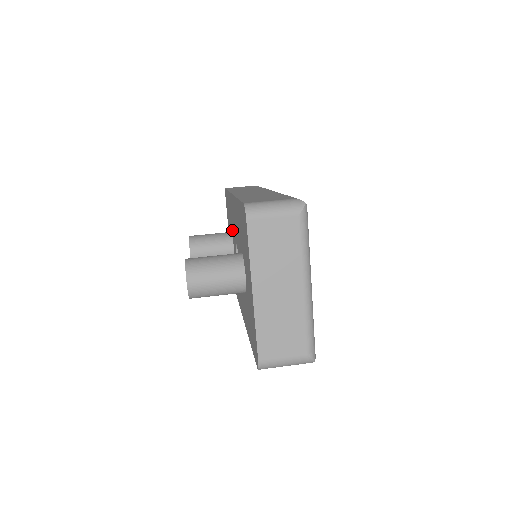
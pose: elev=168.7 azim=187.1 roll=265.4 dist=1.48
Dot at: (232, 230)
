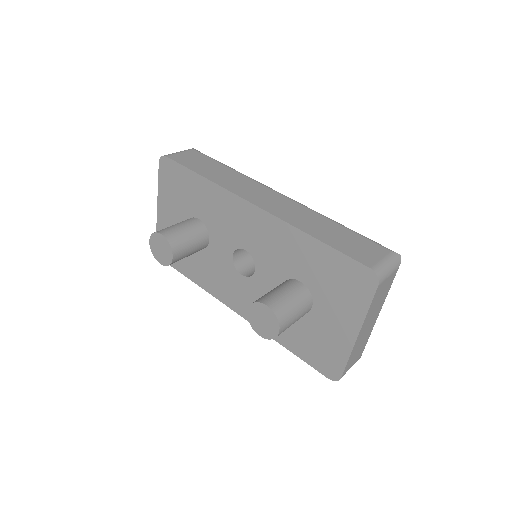
Dot at: (213, 223)
